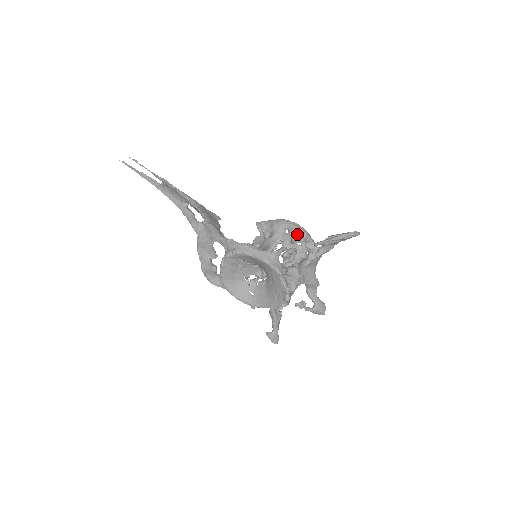
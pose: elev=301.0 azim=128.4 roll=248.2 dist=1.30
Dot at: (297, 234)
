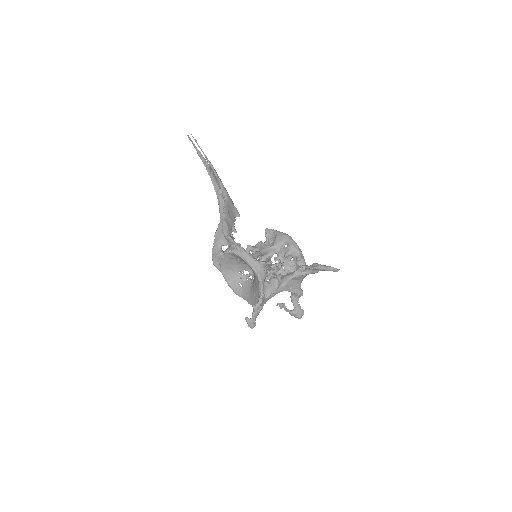
Dot at: (292, 251)
